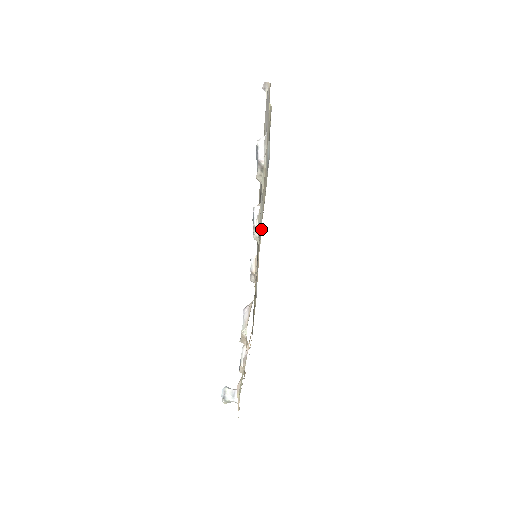
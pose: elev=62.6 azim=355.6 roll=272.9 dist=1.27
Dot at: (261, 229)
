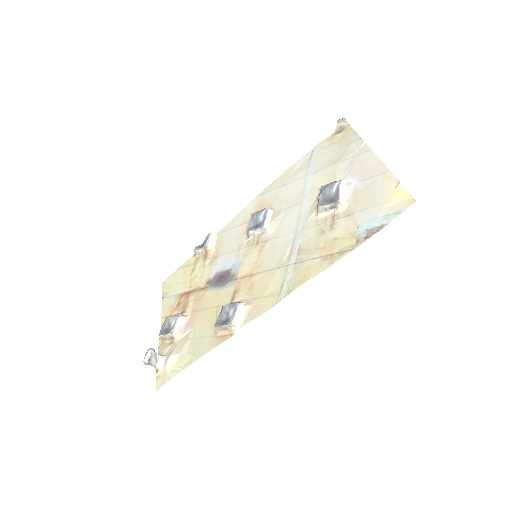
Dot at: (289, 245)
